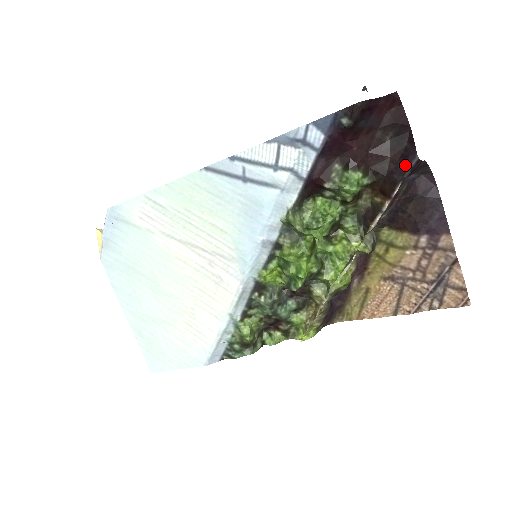
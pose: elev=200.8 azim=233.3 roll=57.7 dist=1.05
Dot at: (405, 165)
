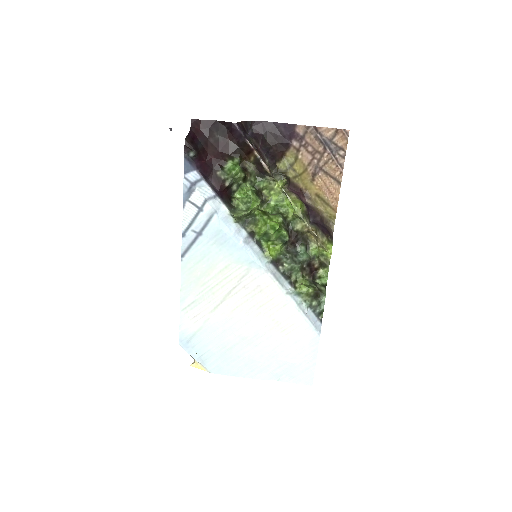
Dot at: (237, 133)
